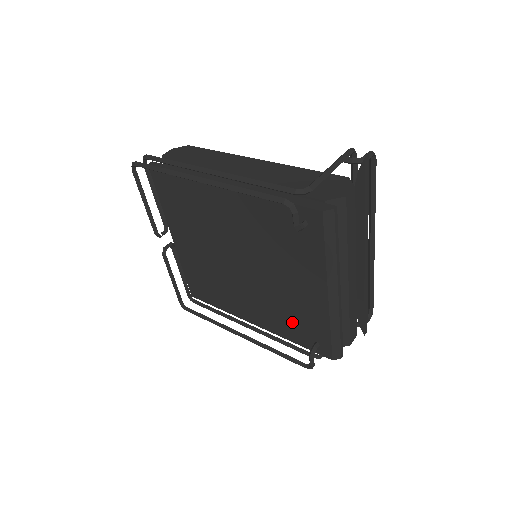
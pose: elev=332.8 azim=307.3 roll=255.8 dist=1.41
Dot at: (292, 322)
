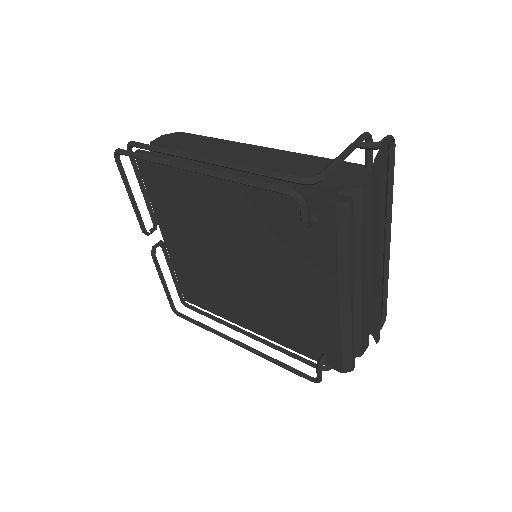
Dot at: (297, 330)
